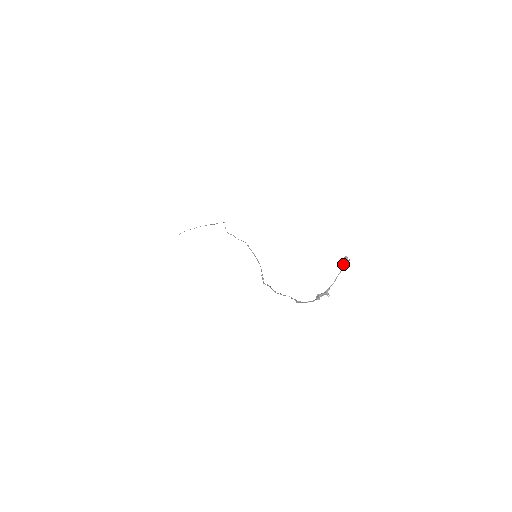
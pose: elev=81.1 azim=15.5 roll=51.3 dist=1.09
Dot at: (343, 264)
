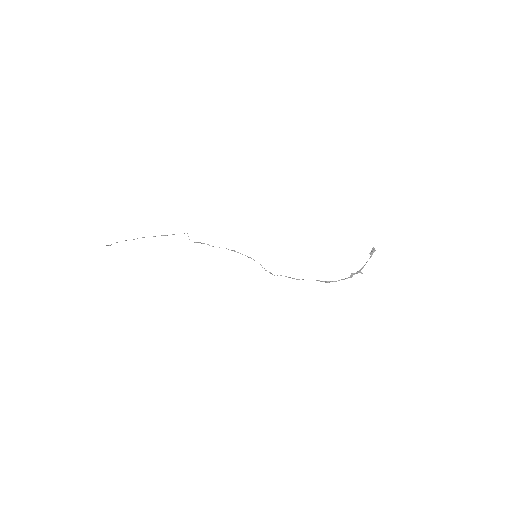
Dot at: (372, 252)
